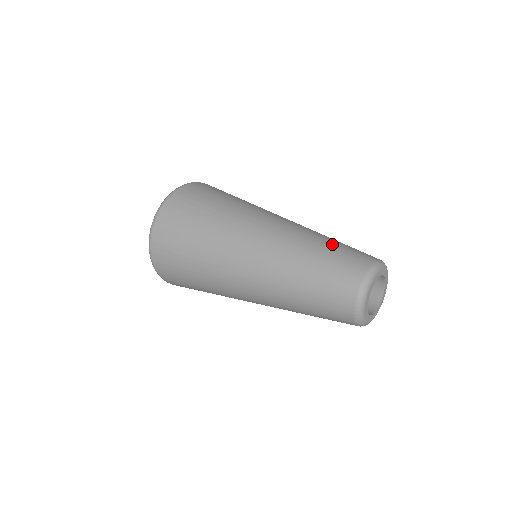
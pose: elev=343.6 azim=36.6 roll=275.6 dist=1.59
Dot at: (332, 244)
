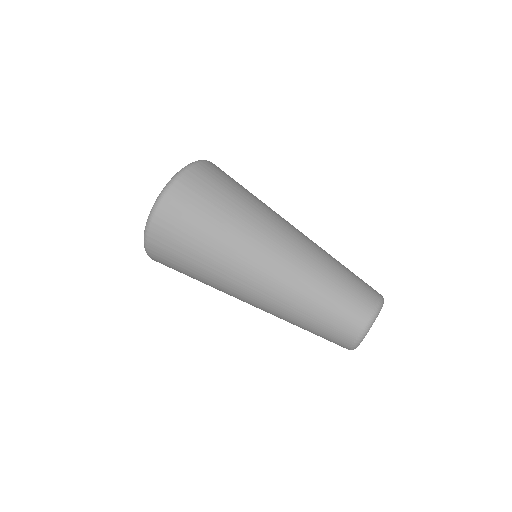
Dot at: (341, 276)
